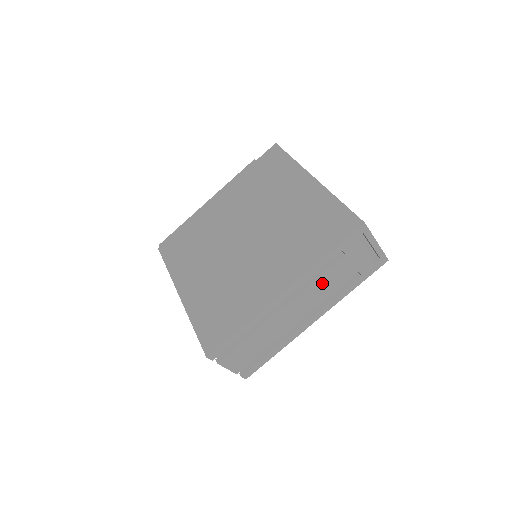
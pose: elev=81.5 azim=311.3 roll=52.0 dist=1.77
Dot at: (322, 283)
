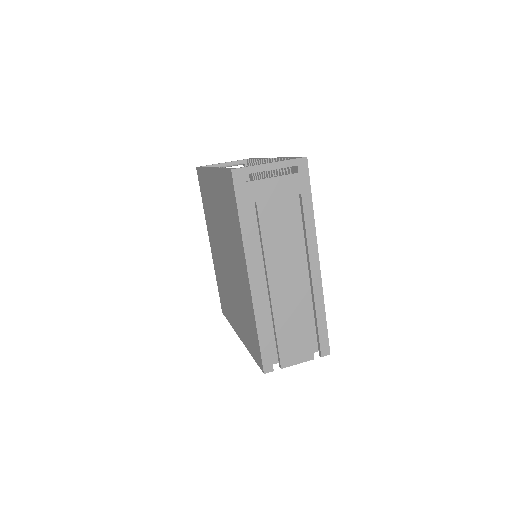
Dot at: (273, 238)
